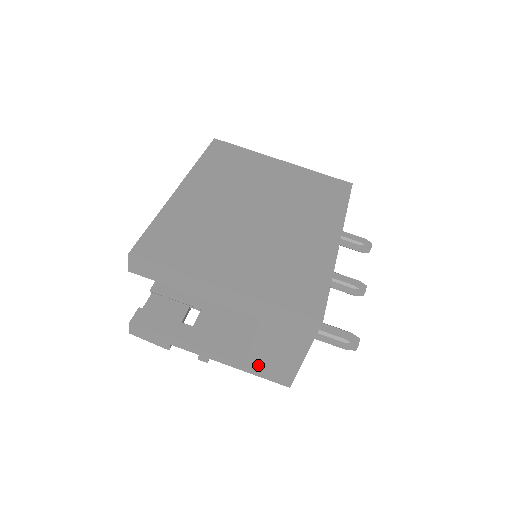
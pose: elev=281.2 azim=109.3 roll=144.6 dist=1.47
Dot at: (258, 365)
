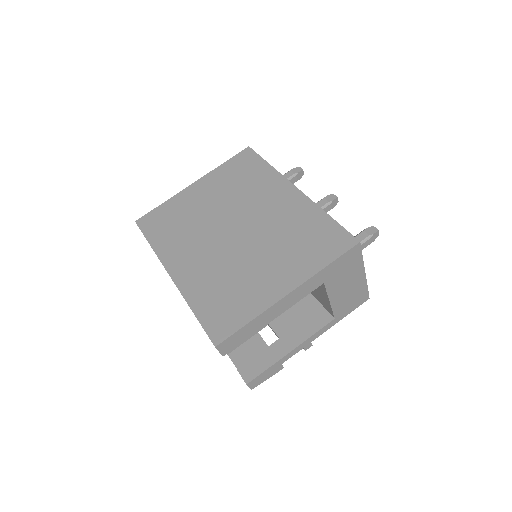
Dot at: (342, 309)
